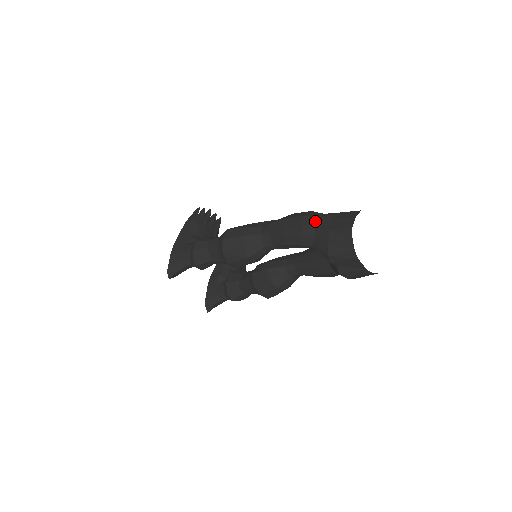
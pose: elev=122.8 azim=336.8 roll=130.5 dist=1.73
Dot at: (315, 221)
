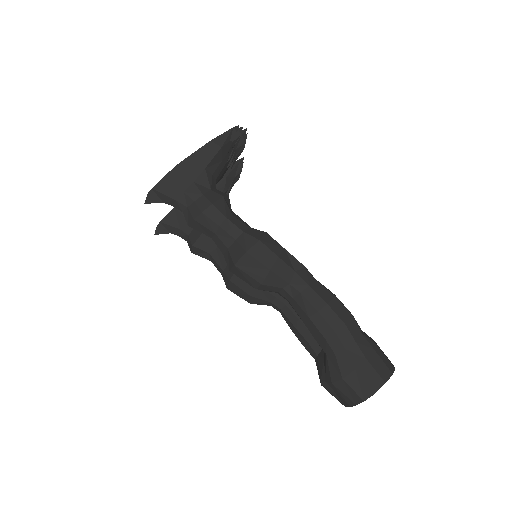
Dot at: (350, 342)
